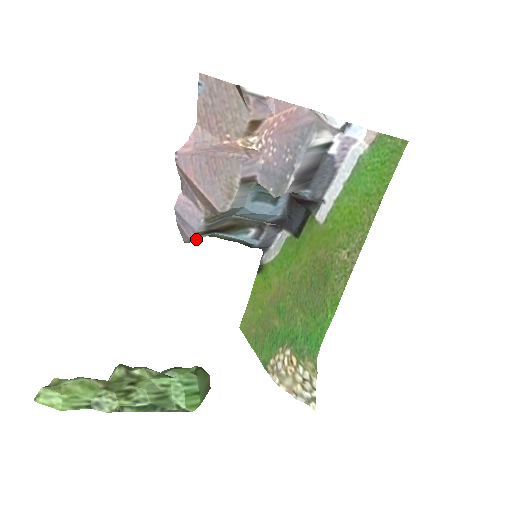
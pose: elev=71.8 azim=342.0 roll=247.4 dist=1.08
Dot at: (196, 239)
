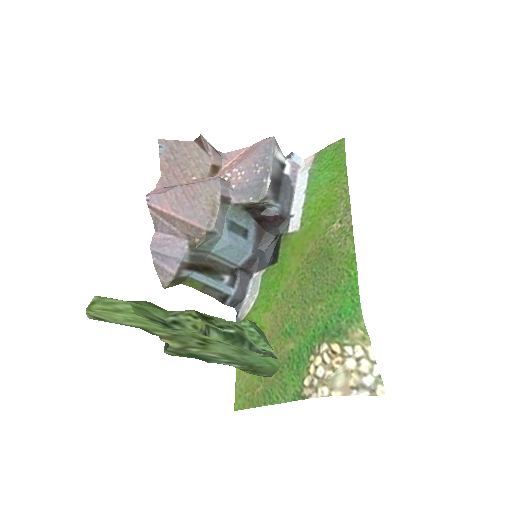
Dot at: (179, 276)
